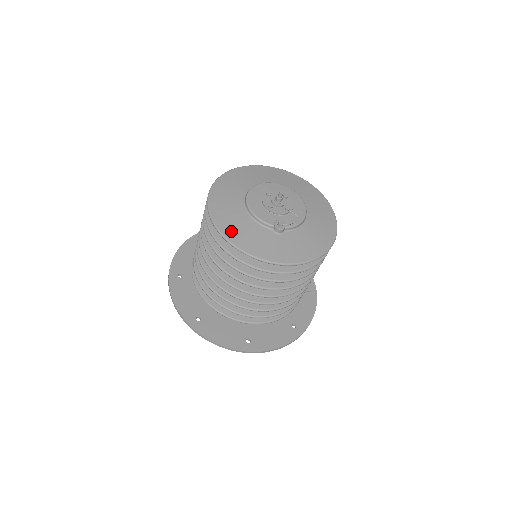
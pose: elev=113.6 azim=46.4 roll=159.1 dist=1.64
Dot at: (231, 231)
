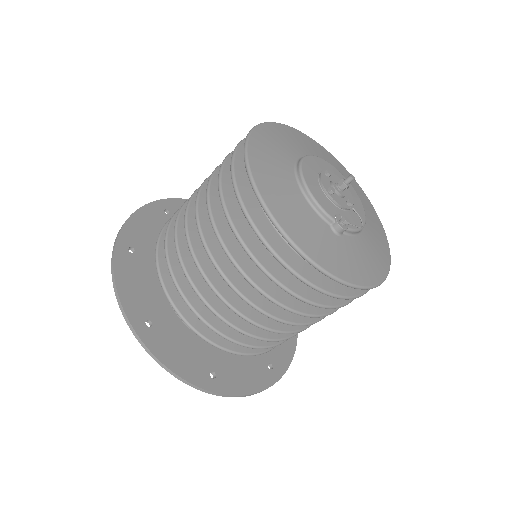
Dot at: (278, 206)
